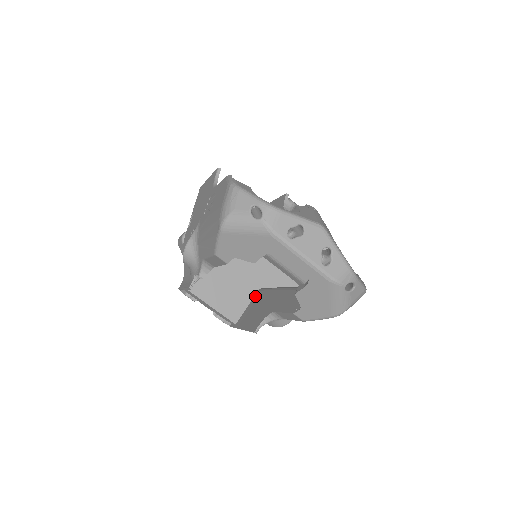
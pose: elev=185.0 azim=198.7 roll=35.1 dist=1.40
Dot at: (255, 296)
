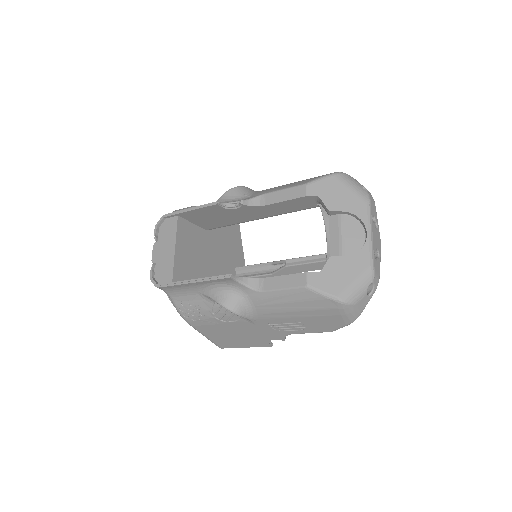
Dot at: occluded
